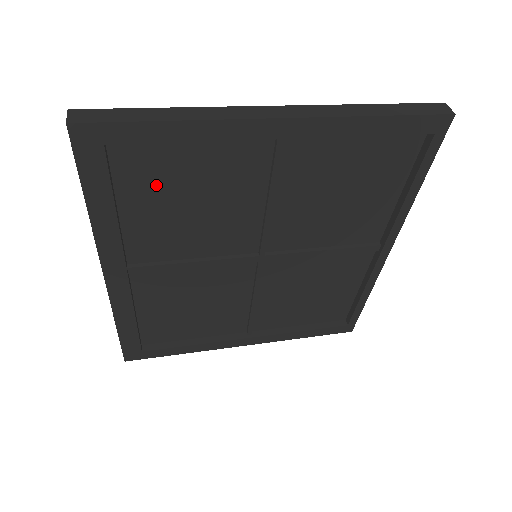
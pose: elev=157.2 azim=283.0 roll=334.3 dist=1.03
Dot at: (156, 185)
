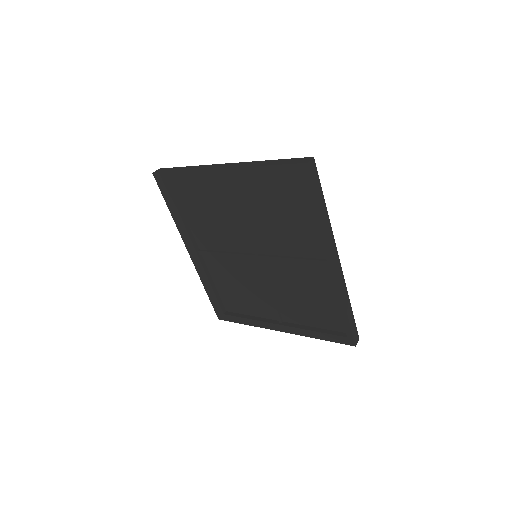
Dot at: (194, 204)
